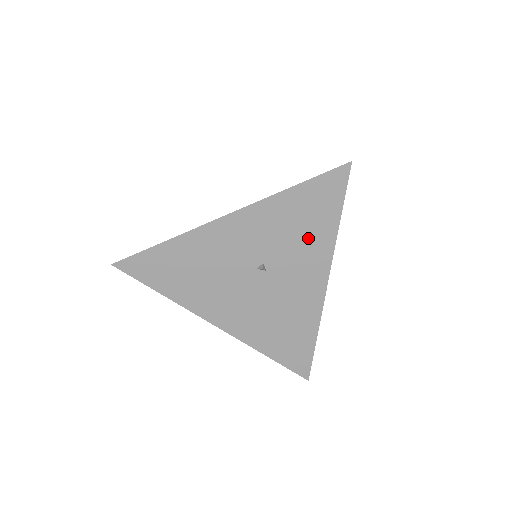
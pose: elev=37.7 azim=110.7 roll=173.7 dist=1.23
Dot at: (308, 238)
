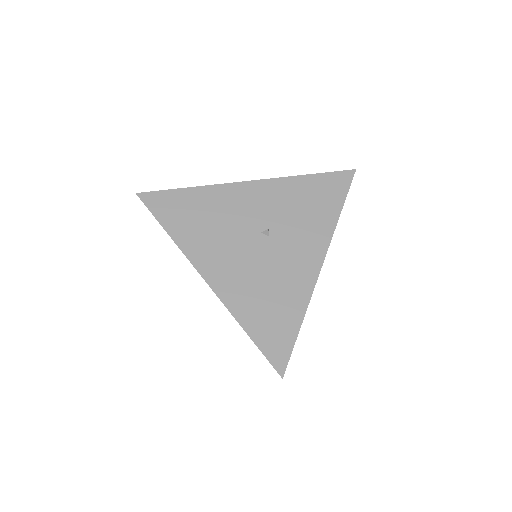
Dot at: (312, 218)
